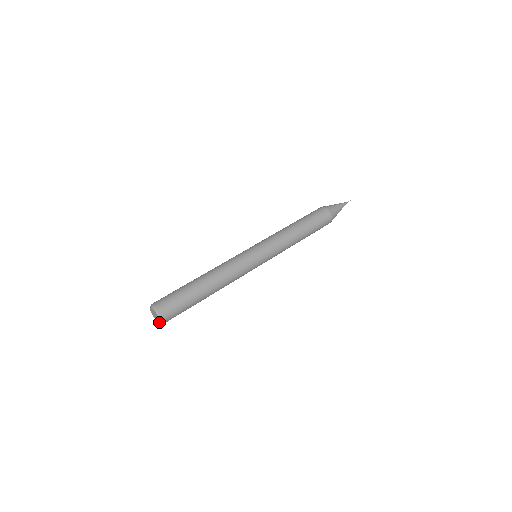
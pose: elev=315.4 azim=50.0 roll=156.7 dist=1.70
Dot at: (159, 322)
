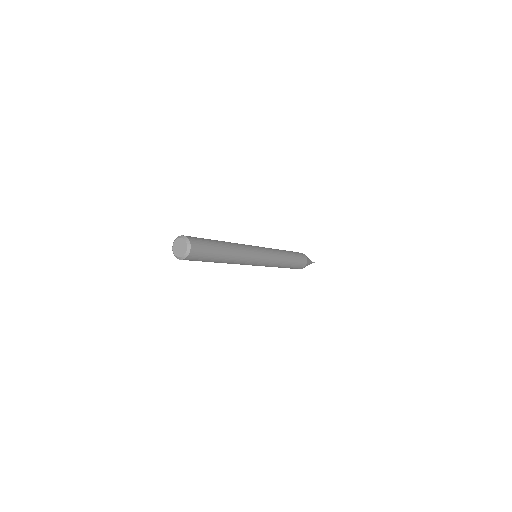
Dot at: (185, 243)
